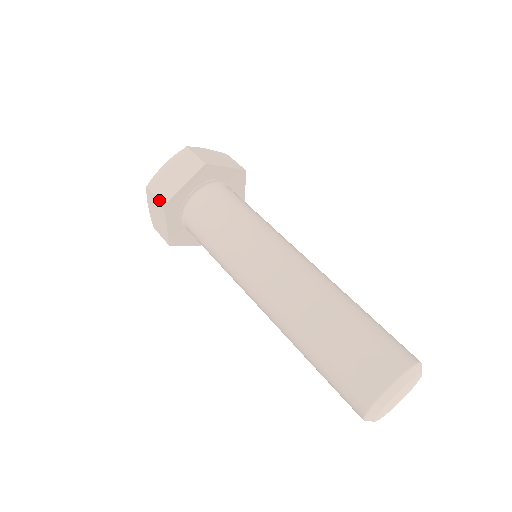
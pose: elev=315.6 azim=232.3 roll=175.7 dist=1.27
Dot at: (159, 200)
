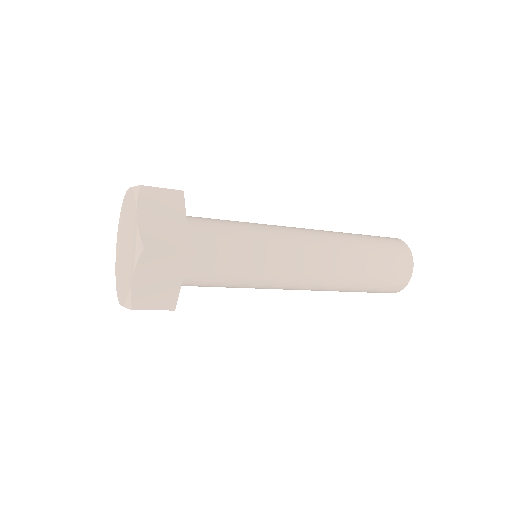
Dot at: occluded
